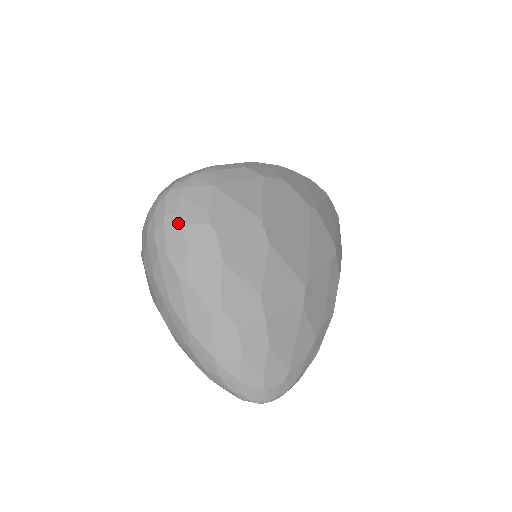
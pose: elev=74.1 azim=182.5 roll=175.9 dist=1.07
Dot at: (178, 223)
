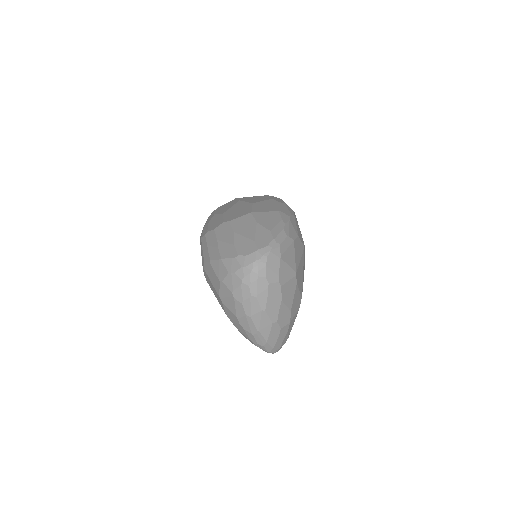
Dot at: (265, 282)
